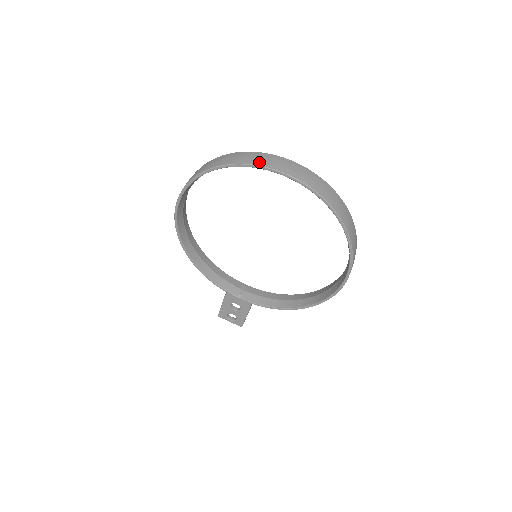
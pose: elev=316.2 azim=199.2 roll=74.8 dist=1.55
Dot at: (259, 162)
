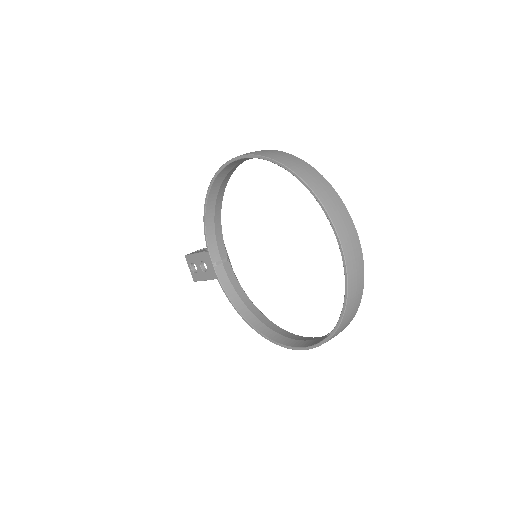
Dot at: (332, 210)
